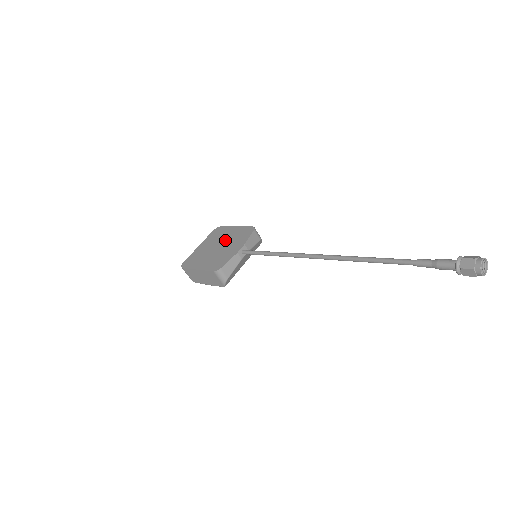
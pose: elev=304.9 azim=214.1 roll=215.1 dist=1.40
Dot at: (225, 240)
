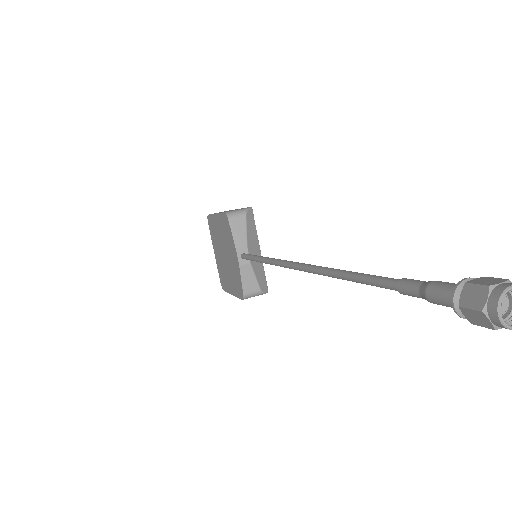
Dot at: (222, 242)
